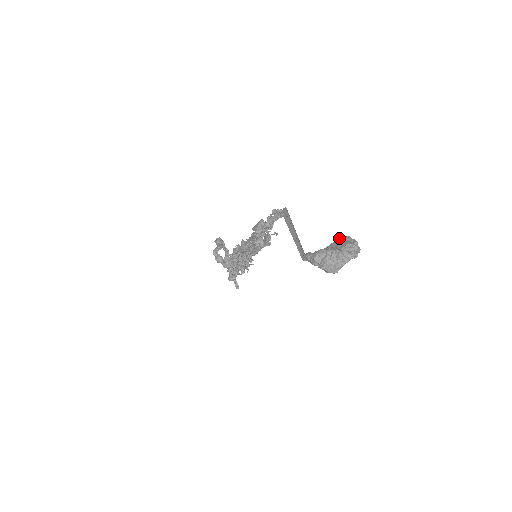
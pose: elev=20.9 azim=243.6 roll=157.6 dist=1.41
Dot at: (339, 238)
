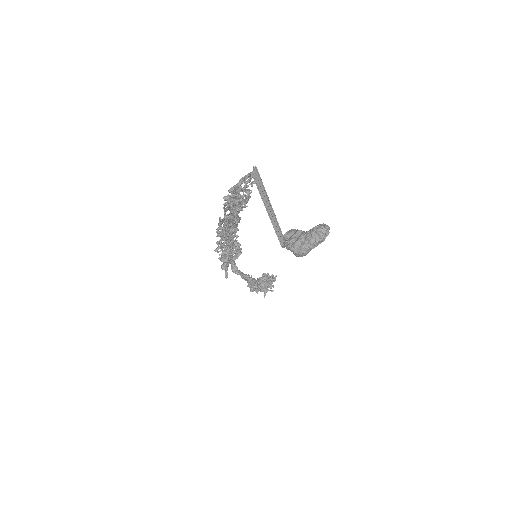
Dot at: occluded
